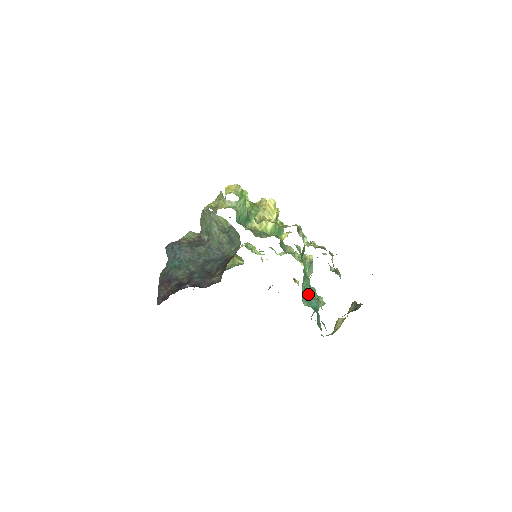
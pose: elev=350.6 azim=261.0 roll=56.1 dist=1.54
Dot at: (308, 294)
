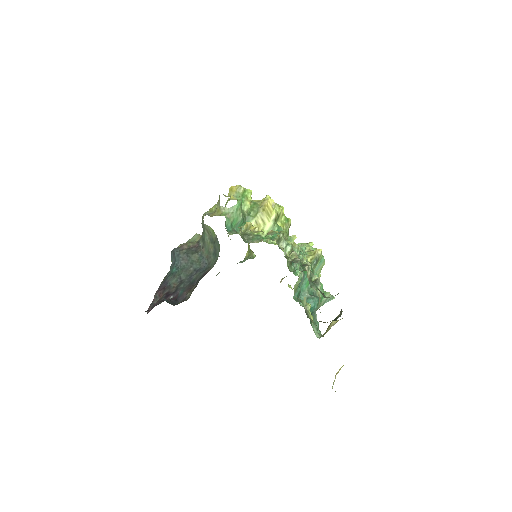
Dot at: (308, 292)
